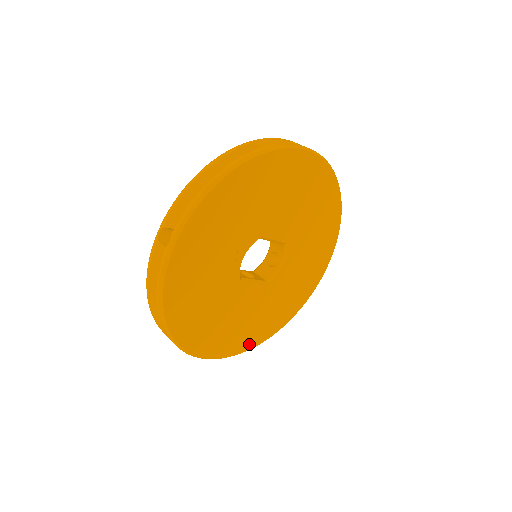
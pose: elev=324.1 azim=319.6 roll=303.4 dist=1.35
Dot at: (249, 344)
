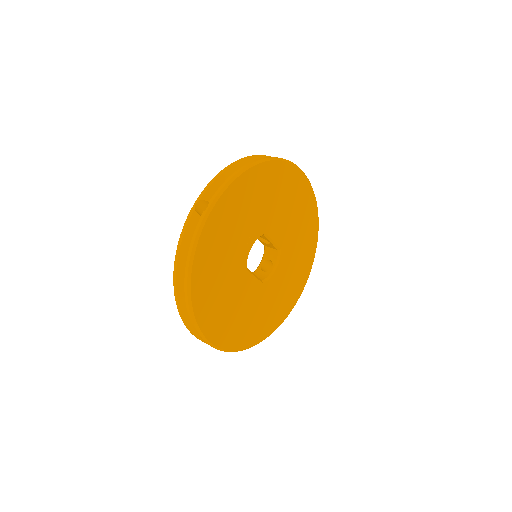
Dot at: (241, 343)
